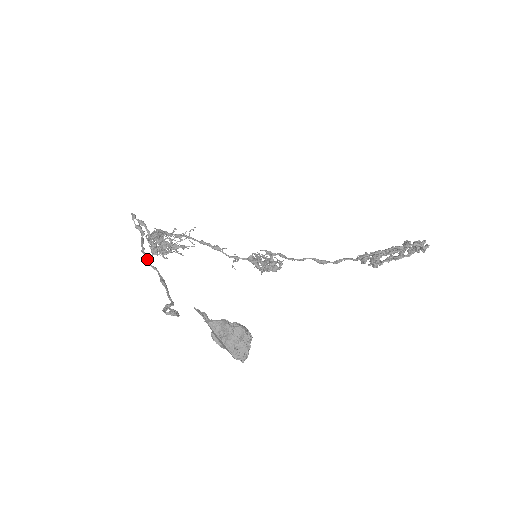
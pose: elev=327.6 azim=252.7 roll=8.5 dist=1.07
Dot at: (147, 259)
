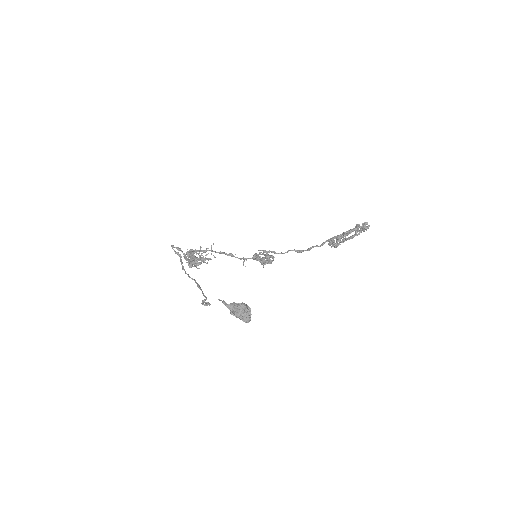
Dot at: (187, 274)
